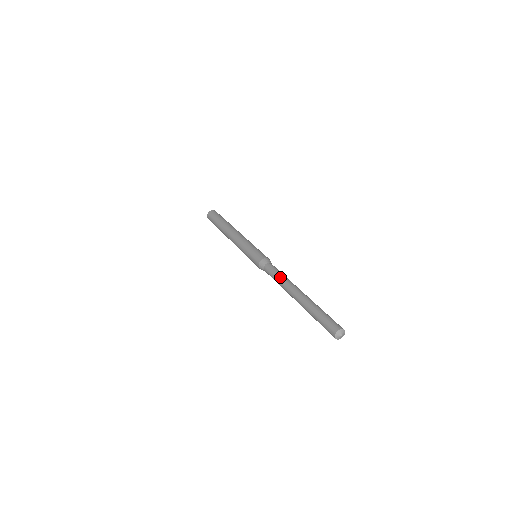
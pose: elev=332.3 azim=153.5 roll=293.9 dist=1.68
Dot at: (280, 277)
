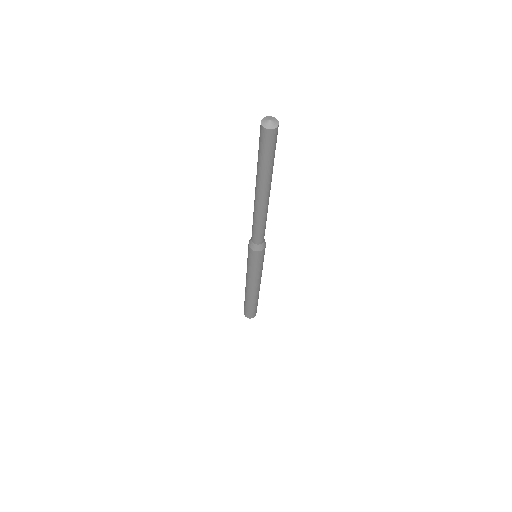
Dot at: occluded
